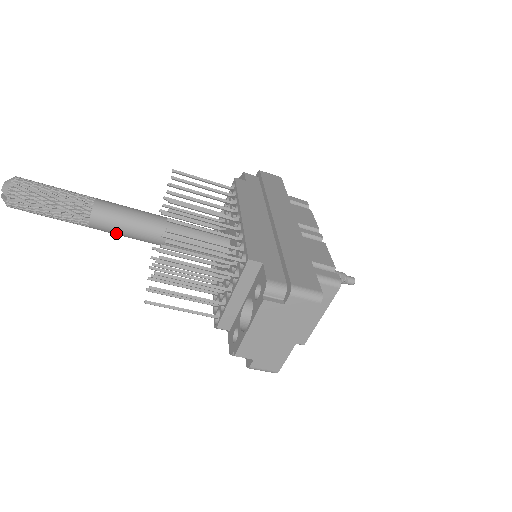
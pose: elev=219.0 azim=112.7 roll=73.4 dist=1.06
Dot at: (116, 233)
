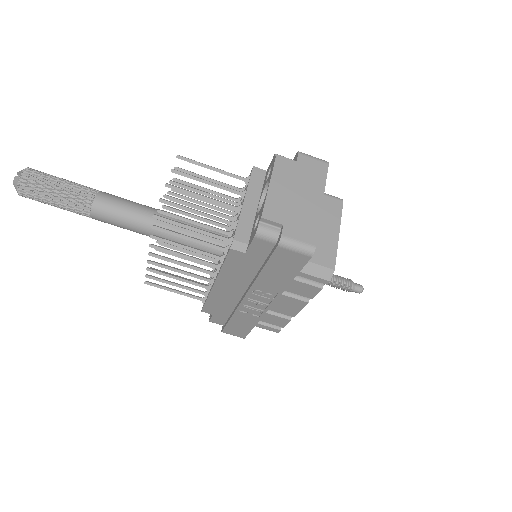
Dot at: (118, 213)
